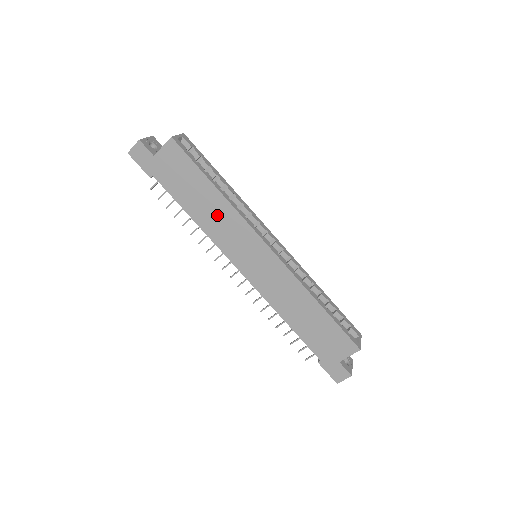
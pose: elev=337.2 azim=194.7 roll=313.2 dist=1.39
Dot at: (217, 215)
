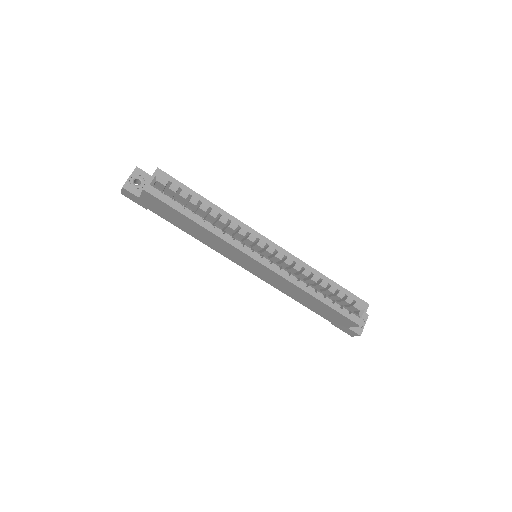
Dot at: (208, 238)
